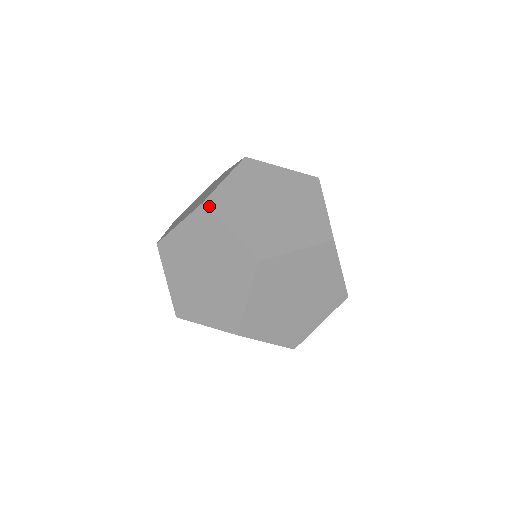
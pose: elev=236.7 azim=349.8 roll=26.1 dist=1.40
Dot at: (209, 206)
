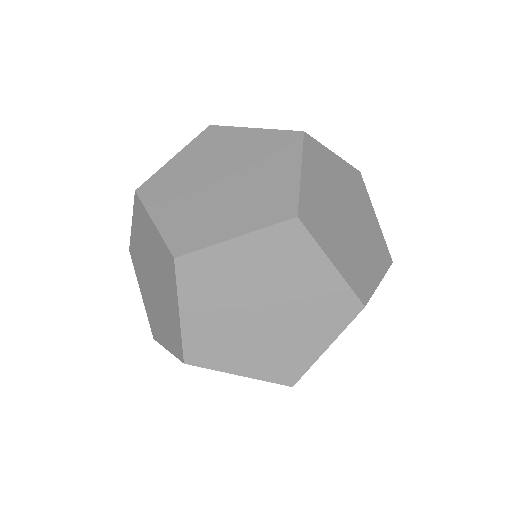
Dot at: (219, 127)
